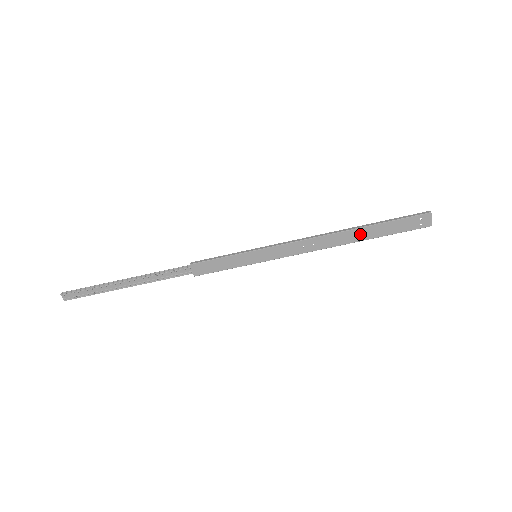
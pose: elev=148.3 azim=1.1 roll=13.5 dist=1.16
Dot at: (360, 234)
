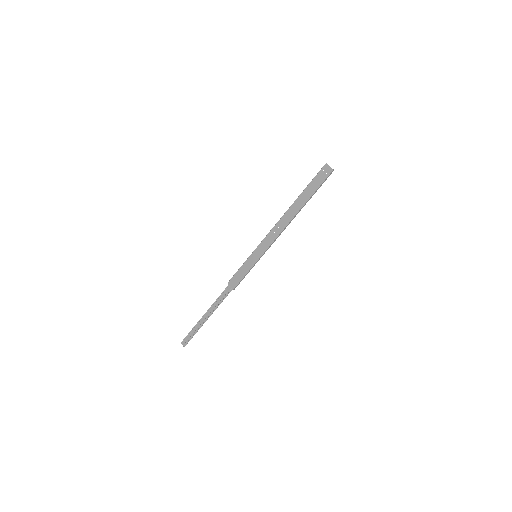
Dot at: (298, 204)
